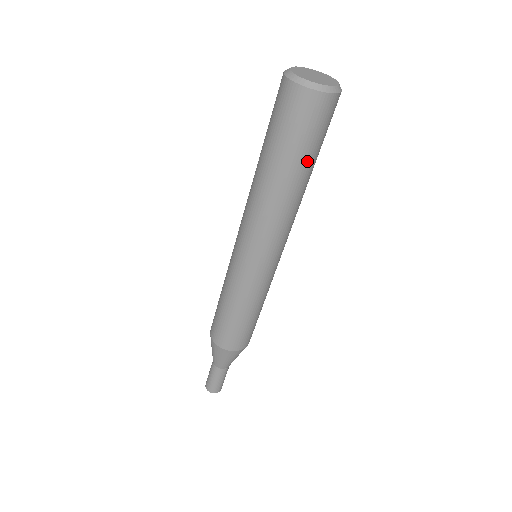
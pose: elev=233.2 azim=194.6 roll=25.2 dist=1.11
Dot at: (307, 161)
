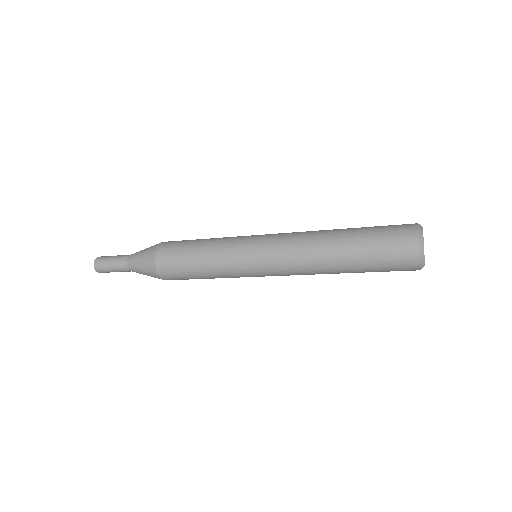
Dot at: (364, 272)
